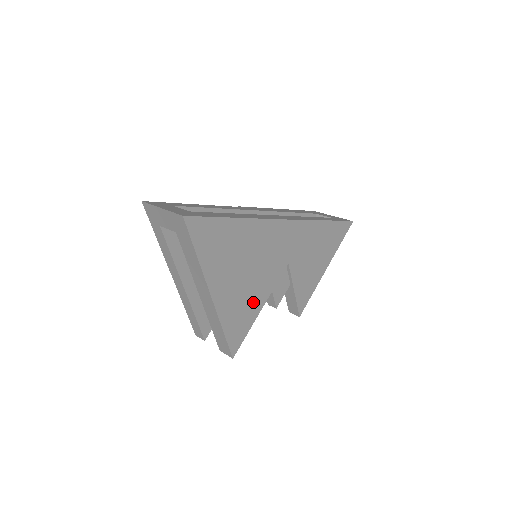
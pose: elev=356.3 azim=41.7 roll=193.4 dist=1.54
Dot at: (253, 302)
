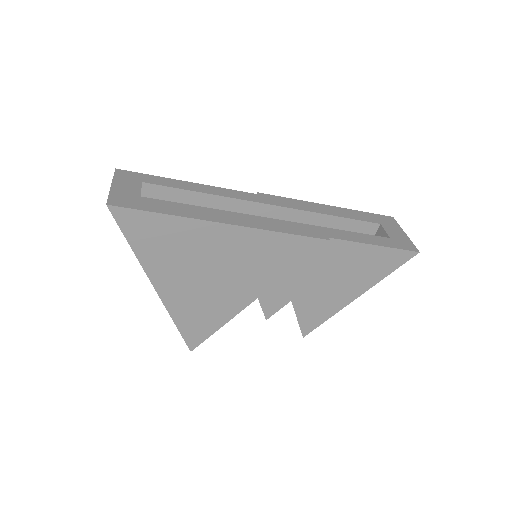
Dot at: (220, 307)
